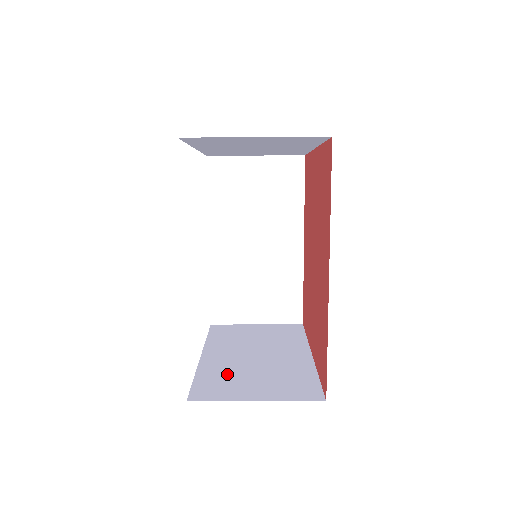
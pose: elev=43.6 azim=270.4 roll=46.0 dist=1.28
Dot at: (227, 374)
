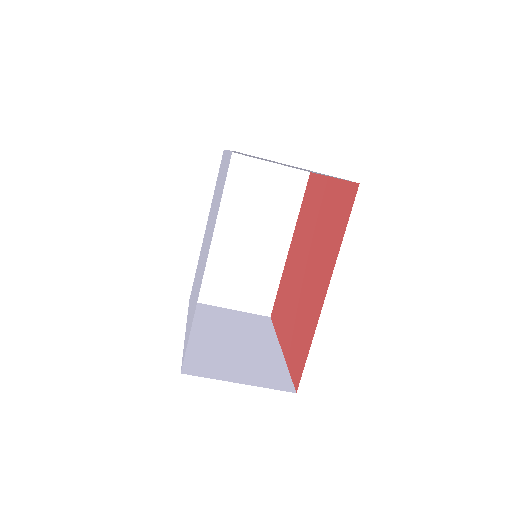
Dot at: (212, 354)
